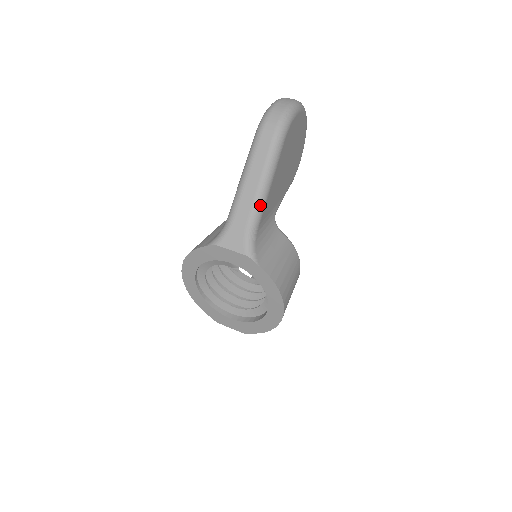
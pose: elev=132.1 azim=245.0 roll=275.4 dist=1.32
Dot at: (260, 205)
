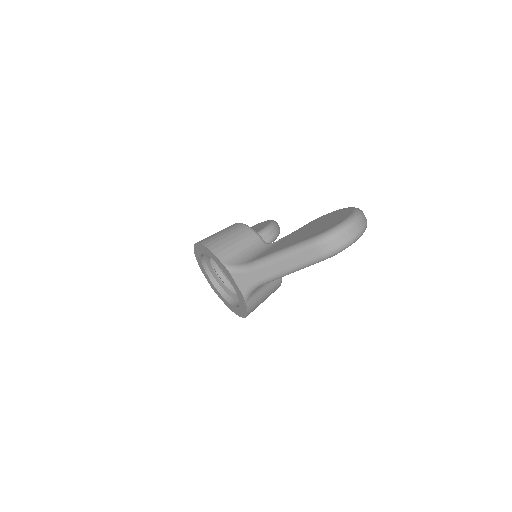
Dot at: (275, 279)
